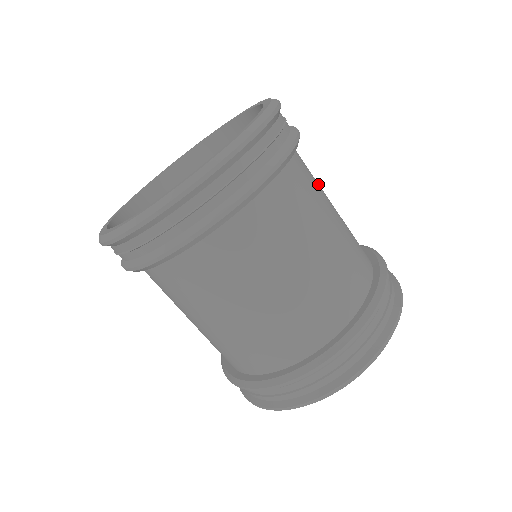
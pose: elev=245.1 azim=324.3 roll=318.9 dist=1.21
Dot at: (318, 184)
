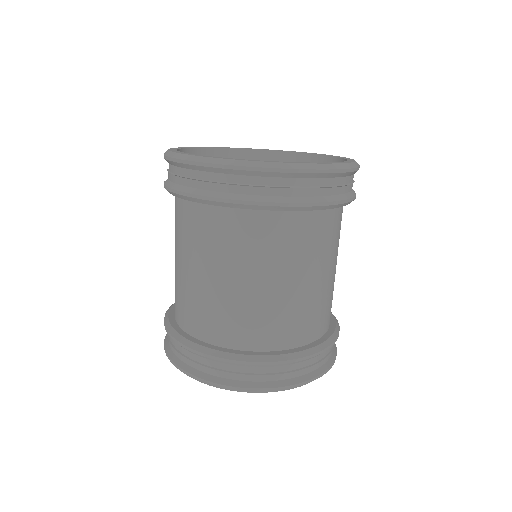
Dot at: (308, 254)
